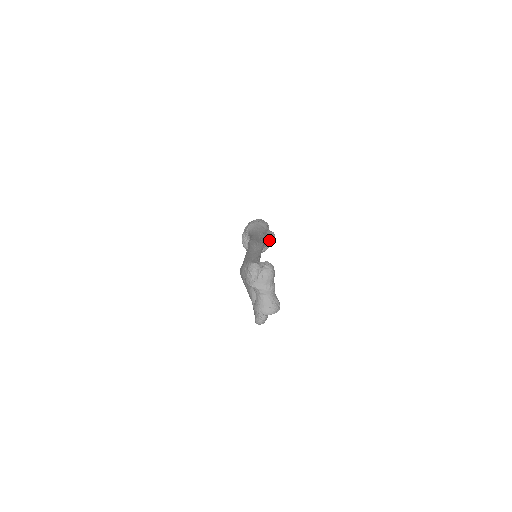
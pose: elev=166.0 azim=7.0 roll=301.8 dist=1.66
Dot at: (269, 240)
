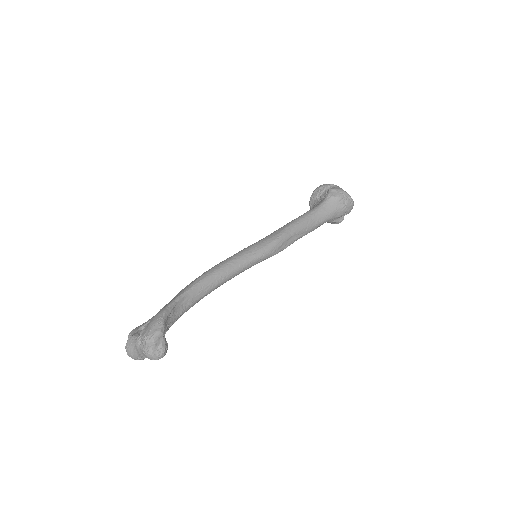
Dot at: (327, 222)
